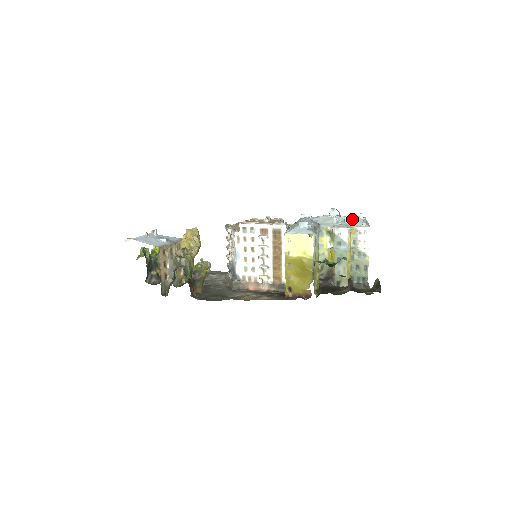
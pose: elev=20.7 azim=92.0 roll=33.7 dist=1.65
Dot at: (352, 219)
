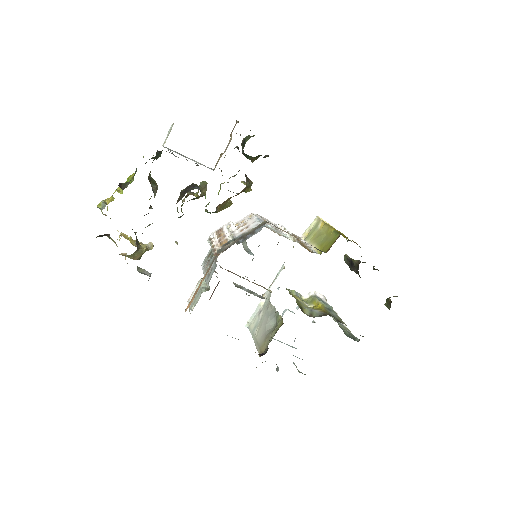
Dot at: occluded
